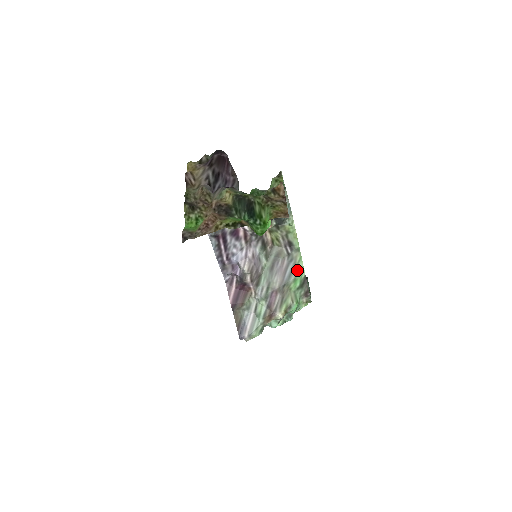
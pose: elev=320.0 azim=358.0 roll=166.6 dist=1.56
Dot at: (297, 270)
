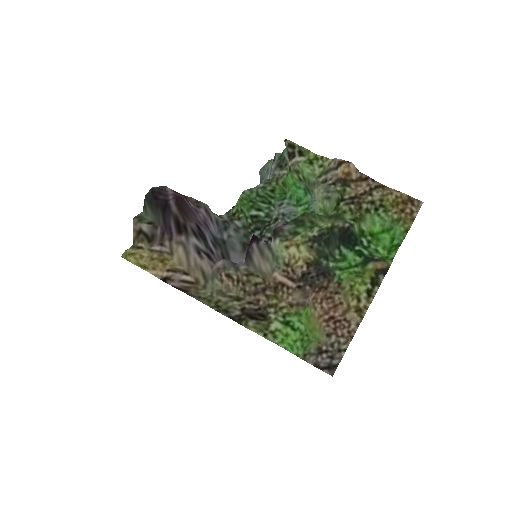
Dot at: occluded
